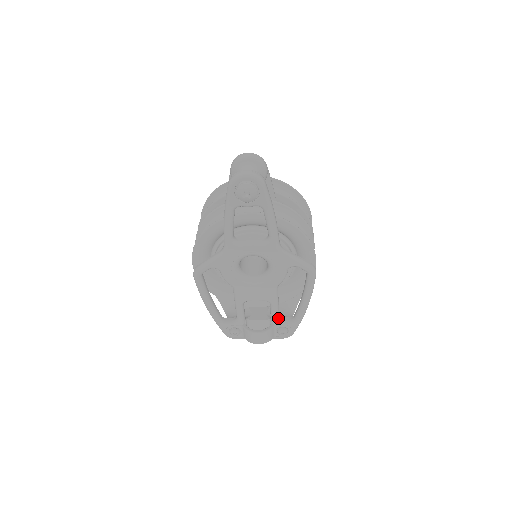
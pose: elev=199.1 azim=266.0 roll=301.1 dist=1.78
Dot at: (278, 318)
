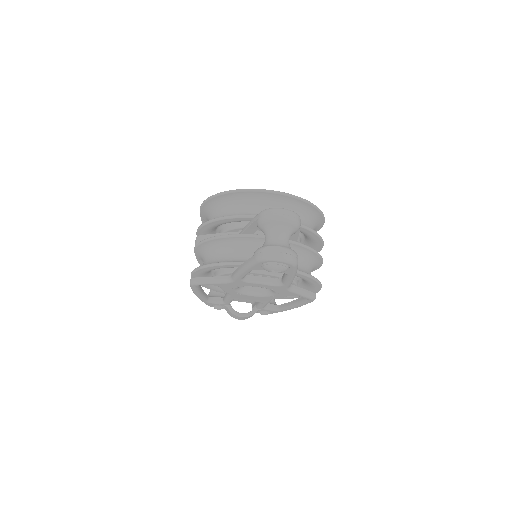
Dot at: (264, 307)
